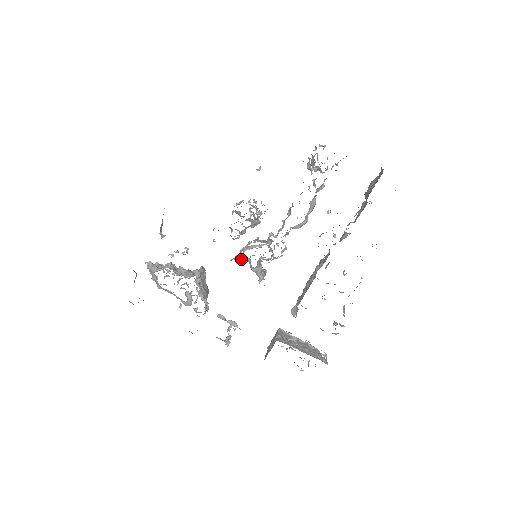
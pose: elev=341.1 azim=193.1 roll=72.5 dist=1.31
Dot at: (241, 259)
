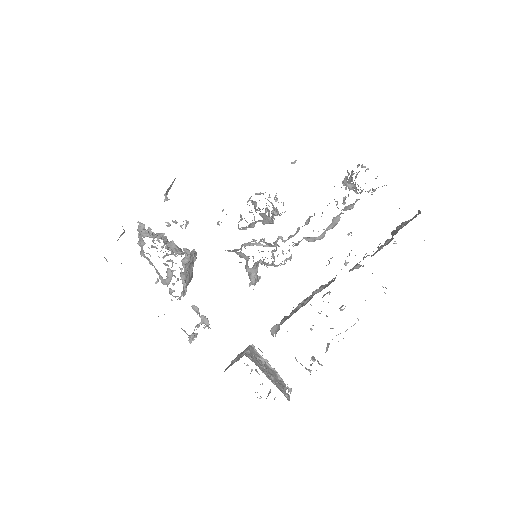
Dot at: (239, 254)
